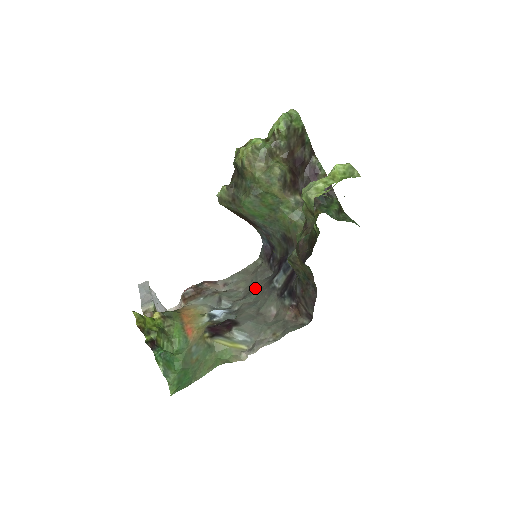
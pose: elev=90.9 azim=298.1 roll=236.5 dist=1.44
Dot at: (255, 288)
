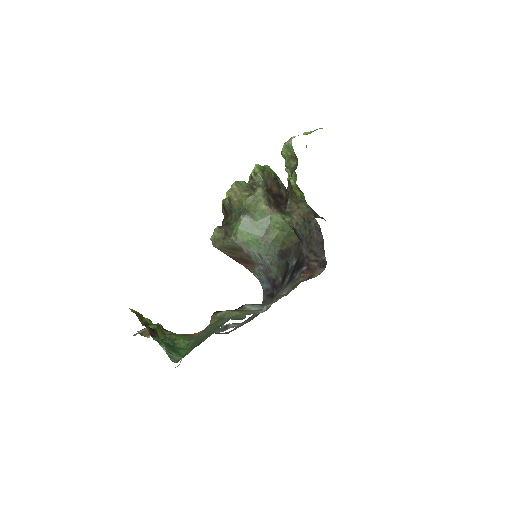
Dot at: occluded
